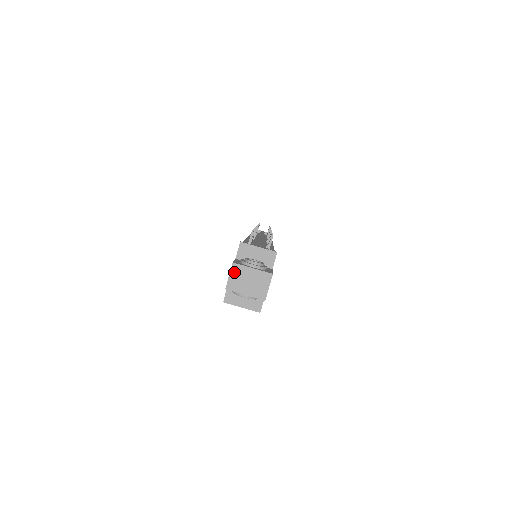
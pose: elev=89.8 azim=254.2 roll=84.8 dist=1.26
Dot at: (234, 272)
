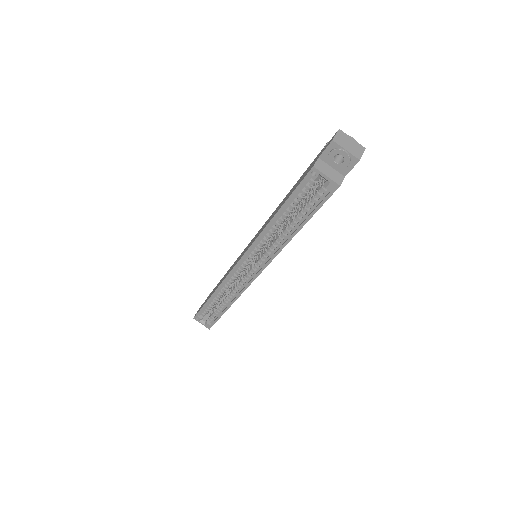
Dot at: (340, 134)
